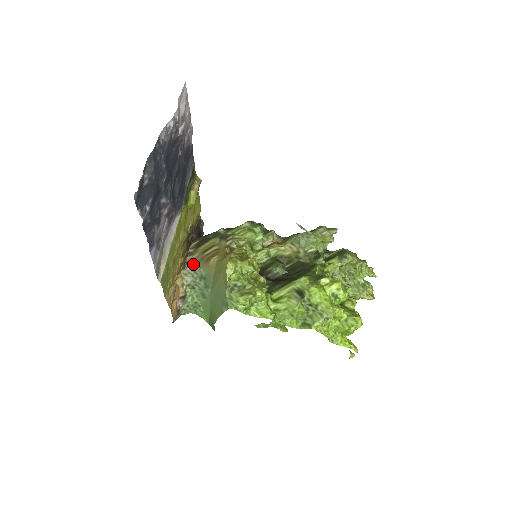
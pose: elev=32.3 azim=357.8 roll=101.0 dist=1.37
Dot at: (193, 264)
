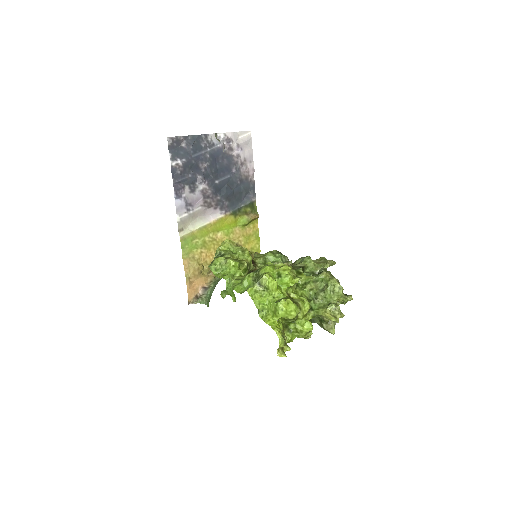
Dot at: occluded
